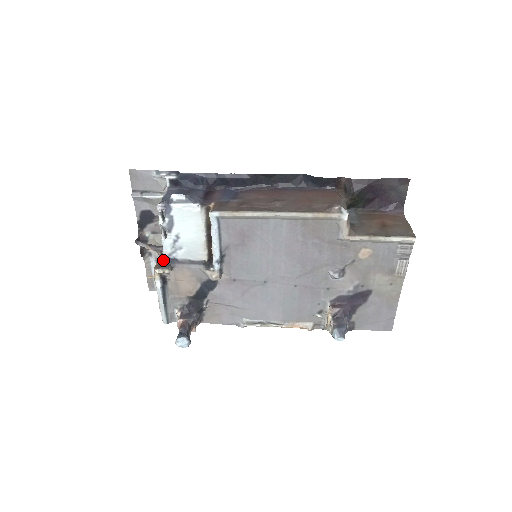
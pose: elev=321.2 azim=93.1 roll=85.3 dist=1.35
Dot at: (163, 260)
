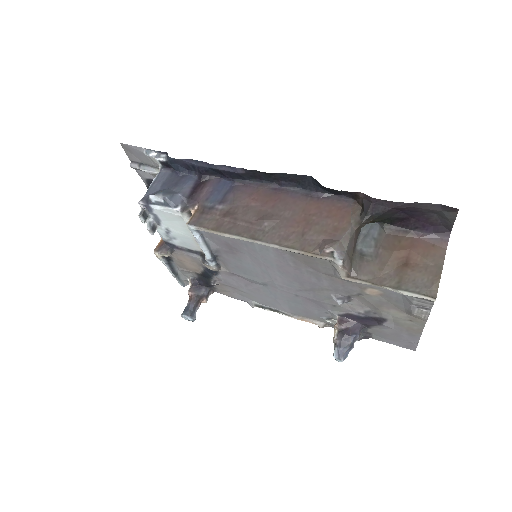
Dot at: occluded
